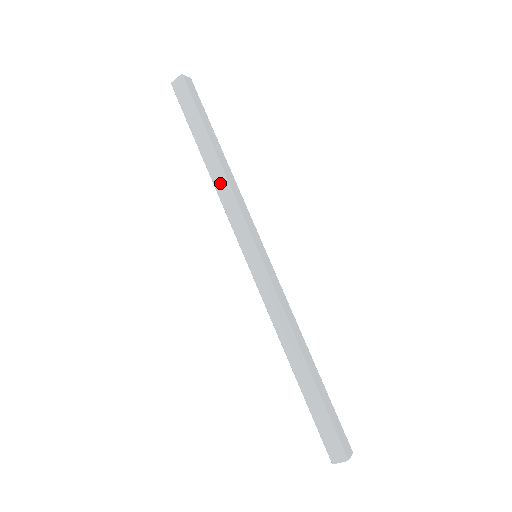
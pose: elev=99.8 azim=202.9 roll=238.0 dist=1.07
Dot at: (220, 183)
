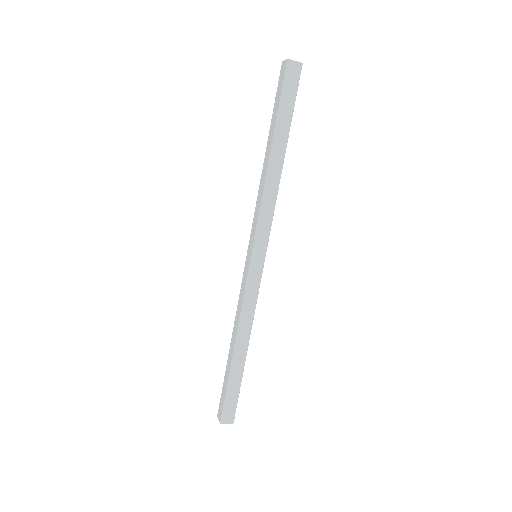
Dot at: (272, 184)
